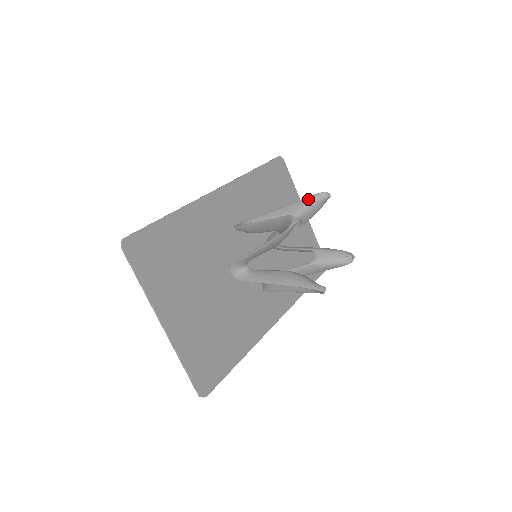
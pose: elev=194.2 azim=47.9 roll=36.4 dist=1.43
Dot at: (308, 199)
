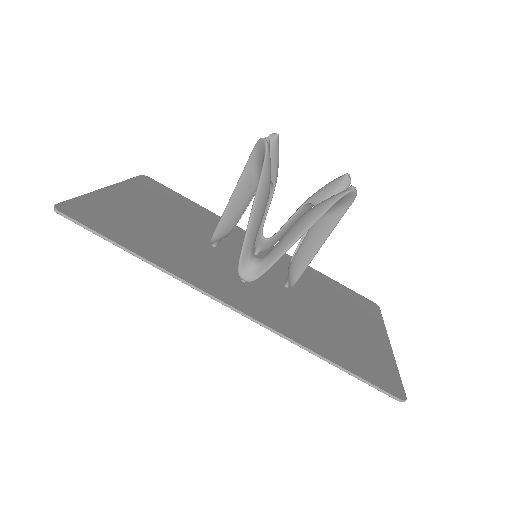
Dot at: occluded
